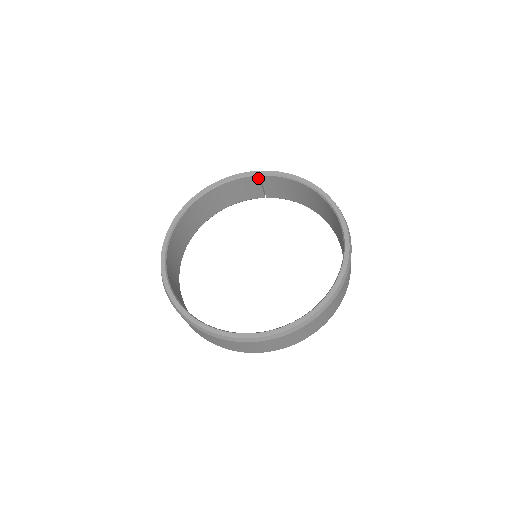
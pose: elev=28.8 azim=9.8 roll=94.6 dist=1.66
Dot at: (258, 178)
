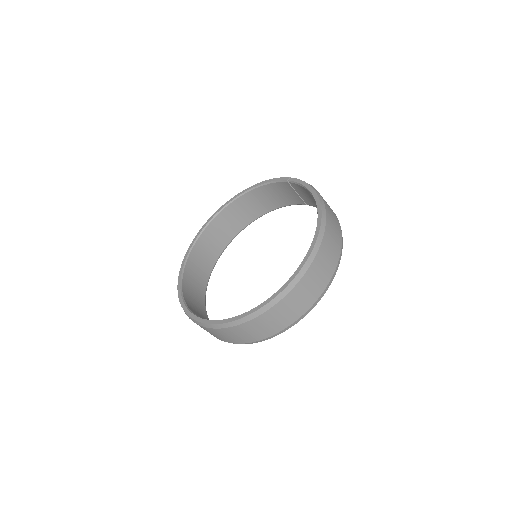
Dot at: (289, 184)
